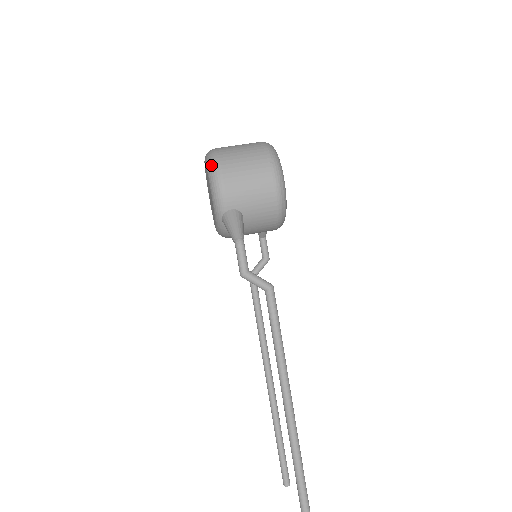
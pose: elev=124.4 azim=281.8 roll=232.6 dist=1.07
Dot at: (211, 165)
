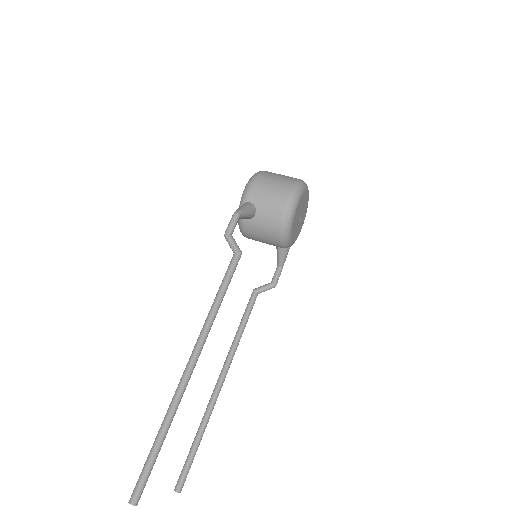
Dot at: (255, 174)
